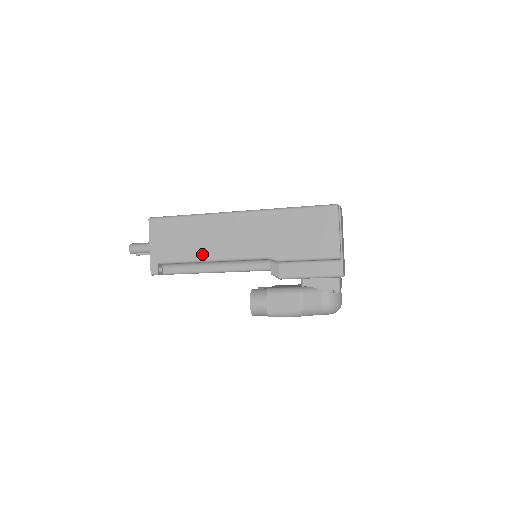
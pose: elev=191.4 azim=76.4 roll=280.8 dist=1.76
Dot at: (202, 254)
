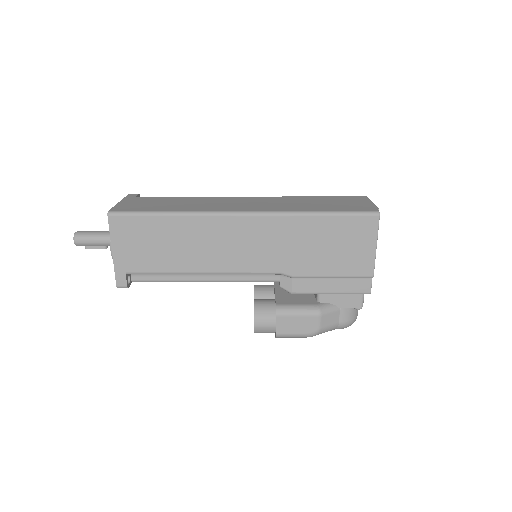
Dot at: (190, 265)
